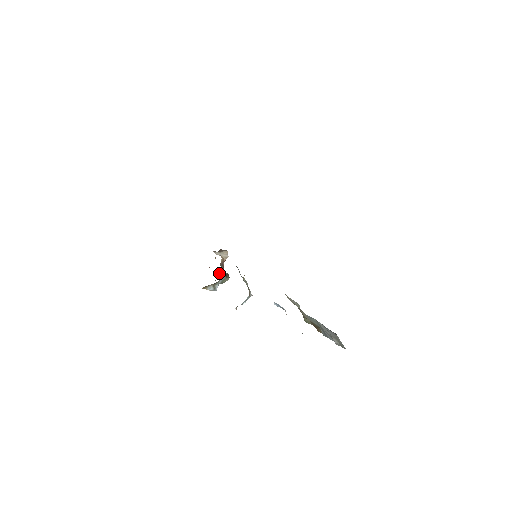
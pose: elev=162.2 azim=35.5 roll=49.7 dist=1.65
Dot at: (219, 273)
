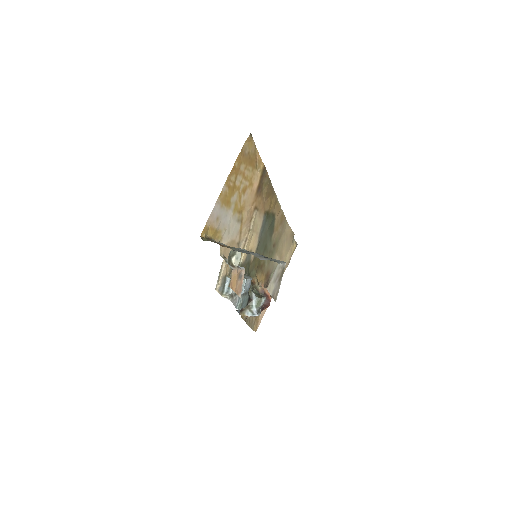
Dot at: occluded
